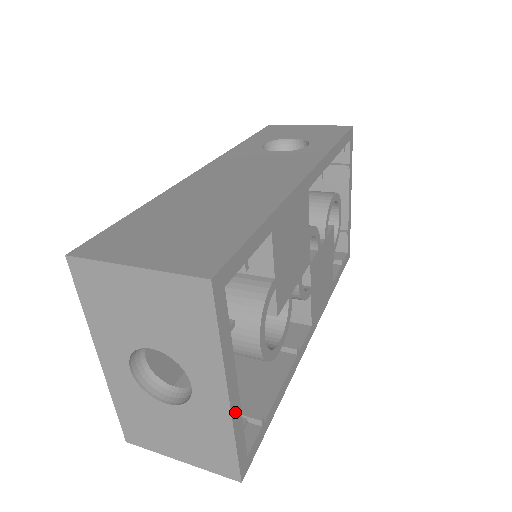
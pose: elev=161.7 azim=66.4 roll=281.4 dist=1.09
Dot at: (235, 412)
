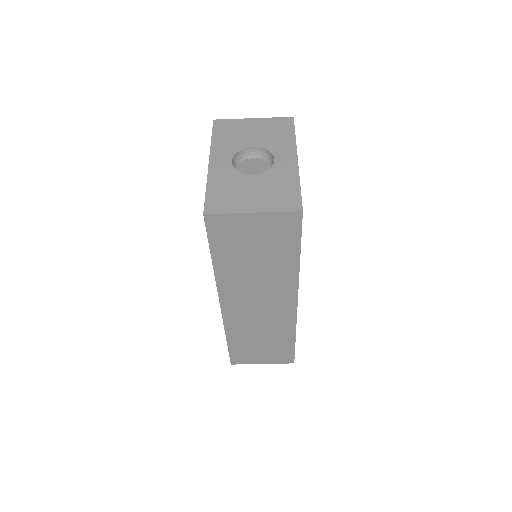
Dot at: occluded
